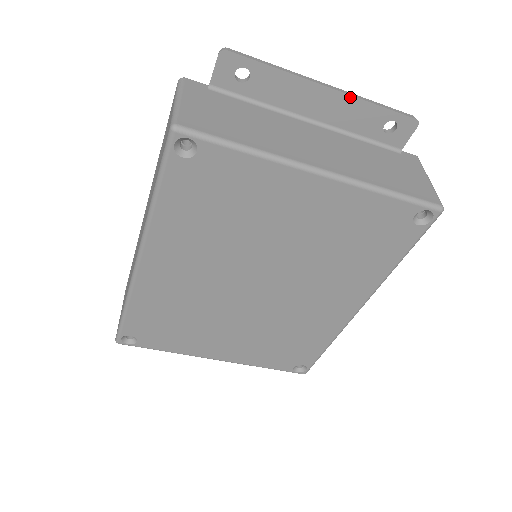
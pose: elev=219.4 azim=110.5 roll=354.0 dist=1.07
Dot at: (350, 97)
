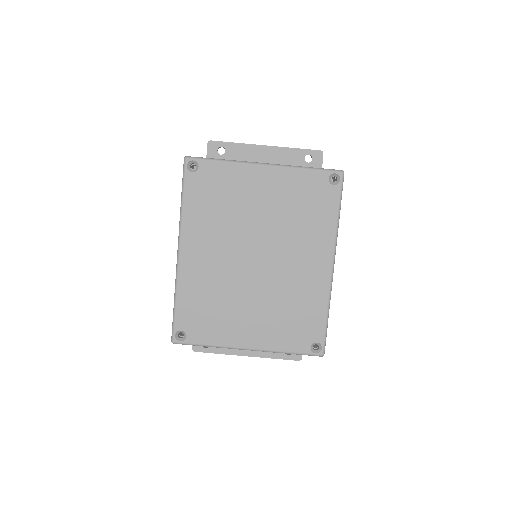
Dot at: (279, 148)
